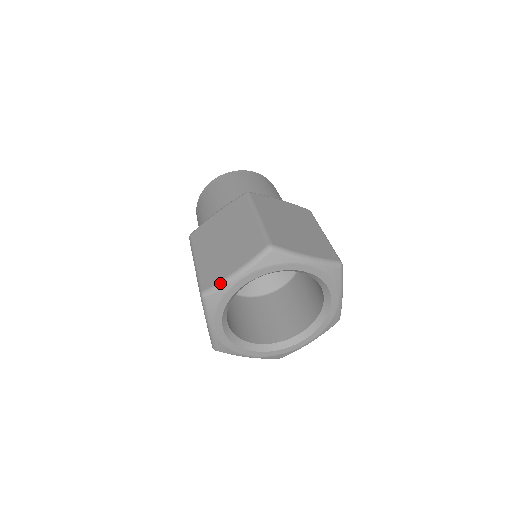
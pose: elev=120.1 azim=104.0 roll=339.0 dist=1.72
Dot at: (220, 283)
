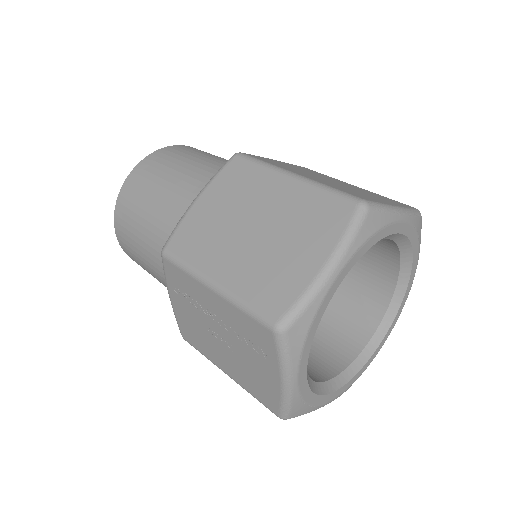
Dot at: (306, 294)
